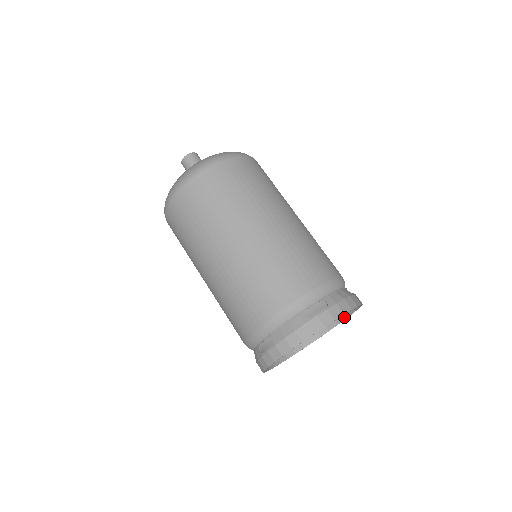
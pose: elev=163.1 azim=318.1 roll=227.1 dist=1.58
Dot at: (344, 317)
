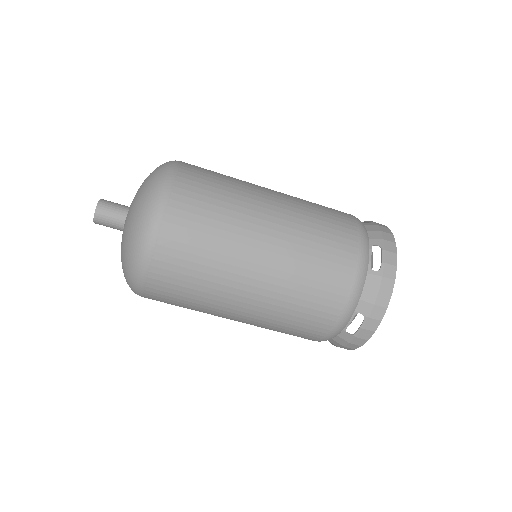
Dot at: occluded
